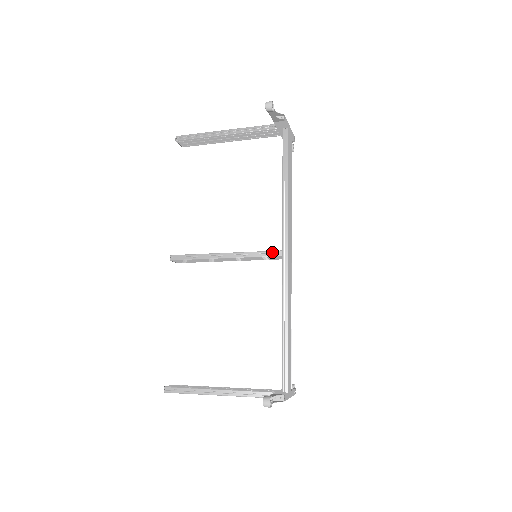
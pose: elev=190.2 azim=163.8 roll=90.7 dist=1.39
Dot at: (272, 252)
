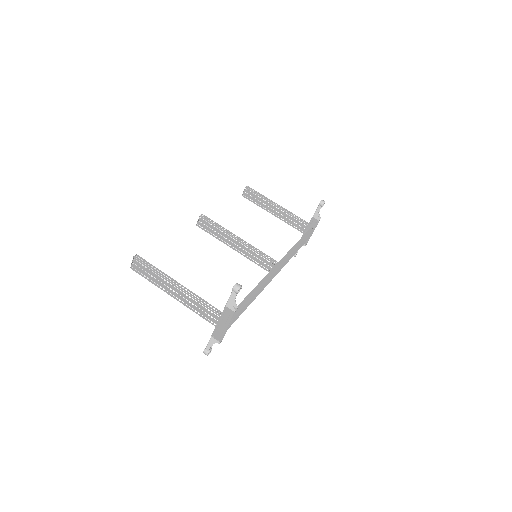
Dot at: (271, 258)
